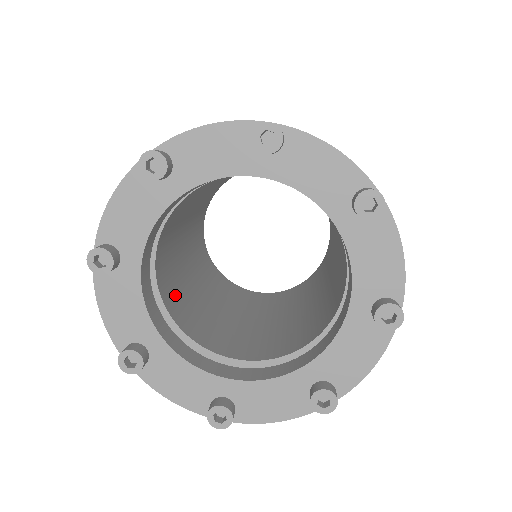
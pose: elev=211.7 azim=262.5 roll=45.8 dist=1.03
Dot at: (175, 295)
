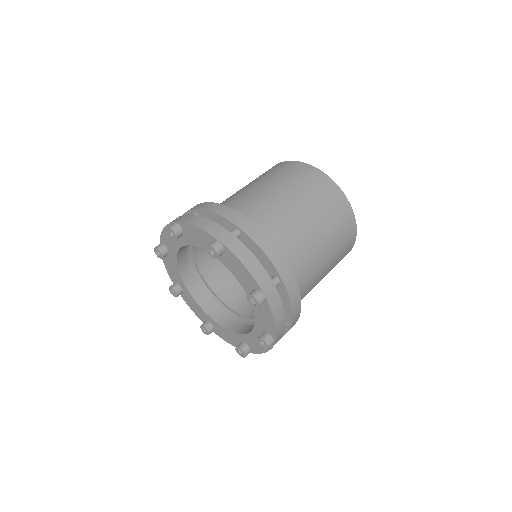
Dot at: (232, 287)
